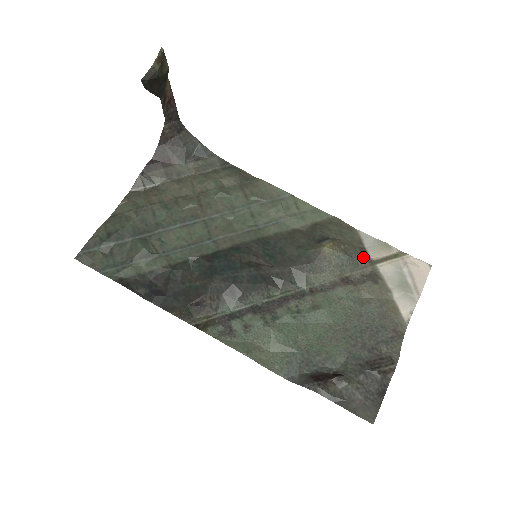
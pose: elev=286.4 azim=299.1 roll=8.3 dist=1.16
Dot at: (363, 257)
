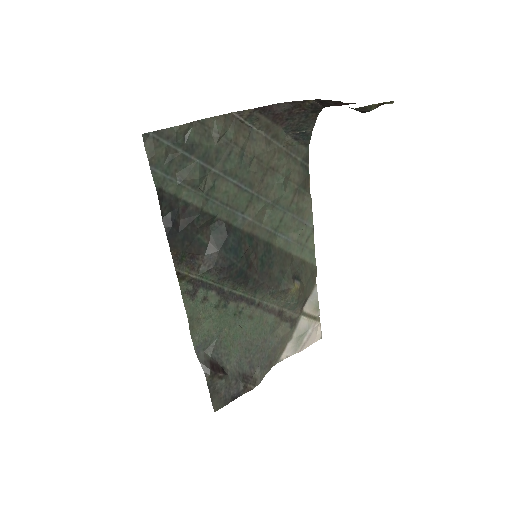
Dot at: (302, 306)
